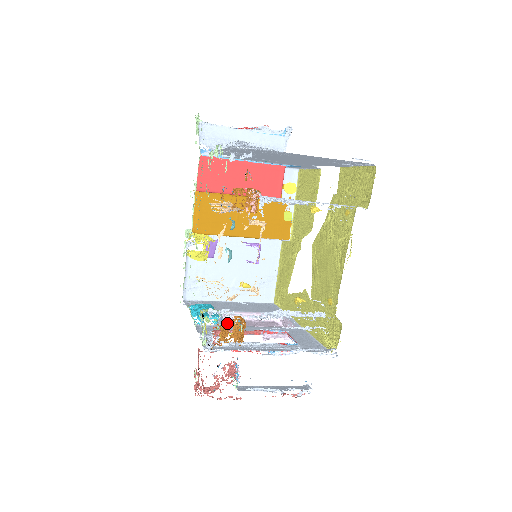
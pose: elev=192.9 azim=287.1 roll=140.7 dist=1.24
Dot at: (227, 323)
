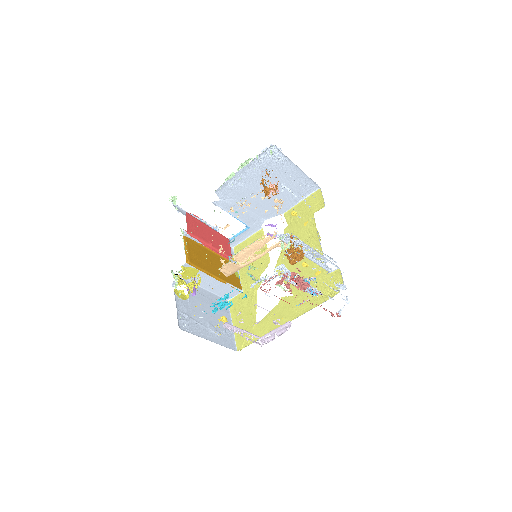
Dot at: occluded
